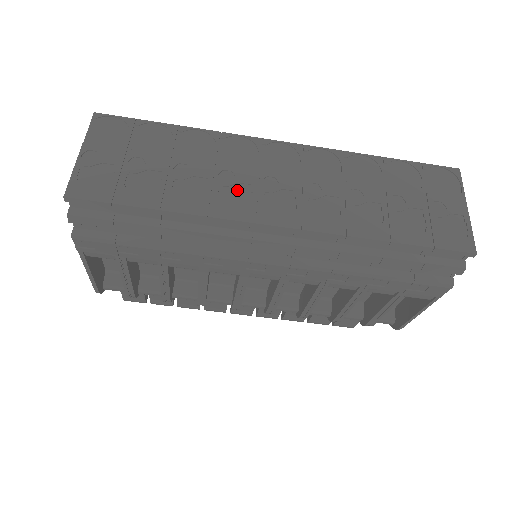
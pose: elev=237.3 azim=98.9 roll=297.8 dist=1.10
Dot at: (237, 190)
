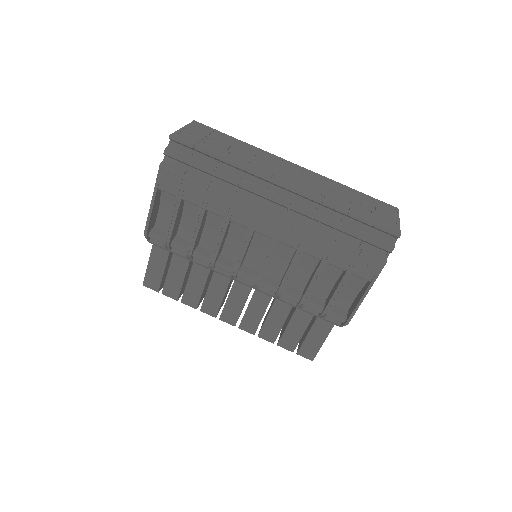
Dot at: (264, 167)
